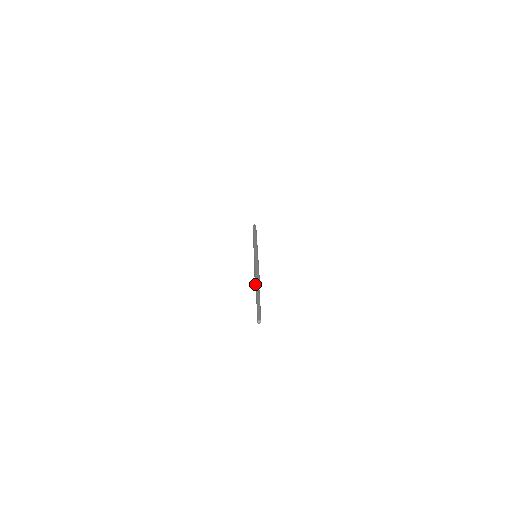
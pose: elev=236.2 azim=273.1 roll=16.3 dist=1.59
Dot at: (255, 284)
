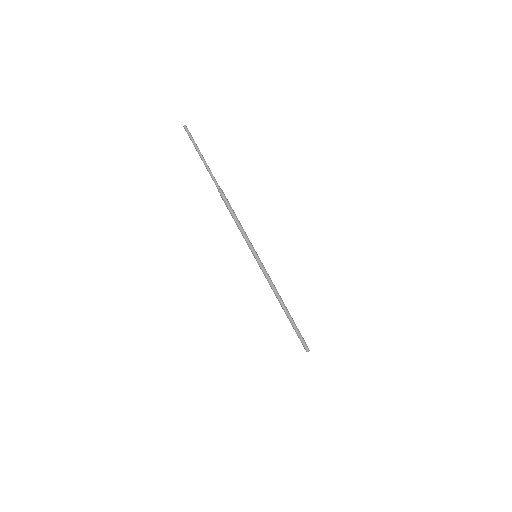
Dot at: (218, 190)
